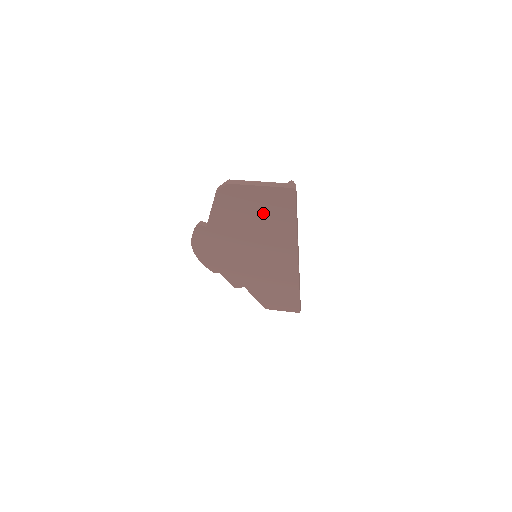
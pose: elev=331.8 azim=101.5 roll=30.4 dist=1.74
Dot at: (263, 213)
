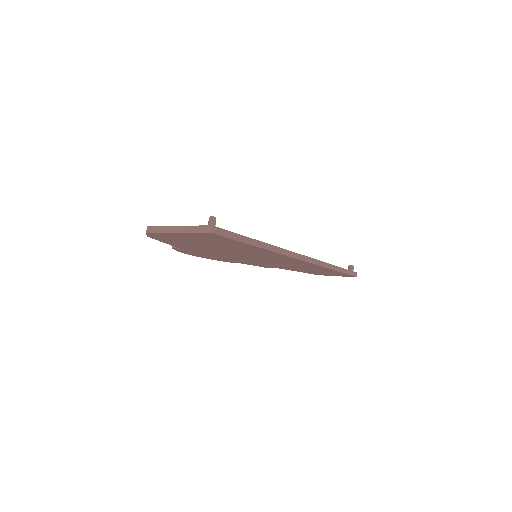
Dot at: (212, 243)
